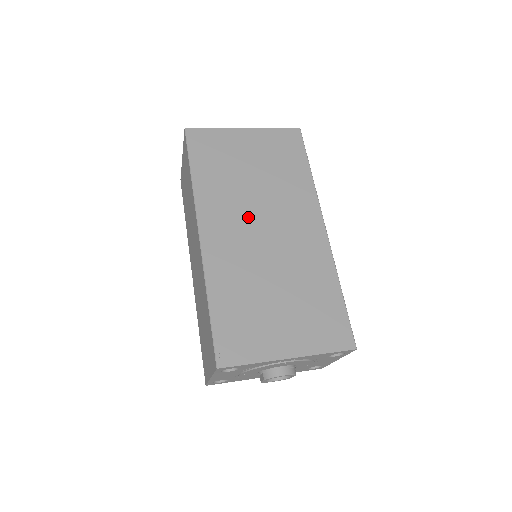
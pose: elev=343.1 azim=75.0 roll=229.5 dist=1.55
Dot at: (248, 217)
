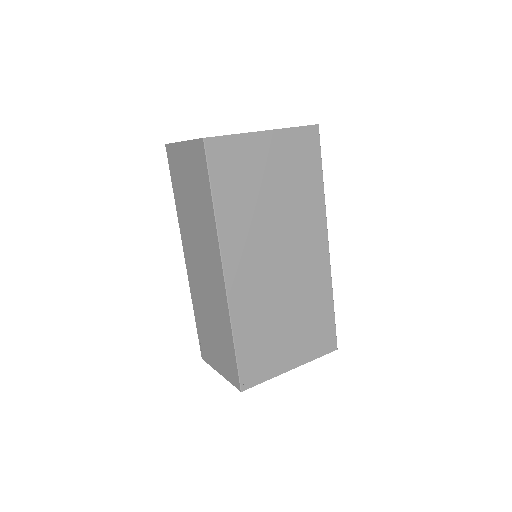
Dot at: (266, 246)
